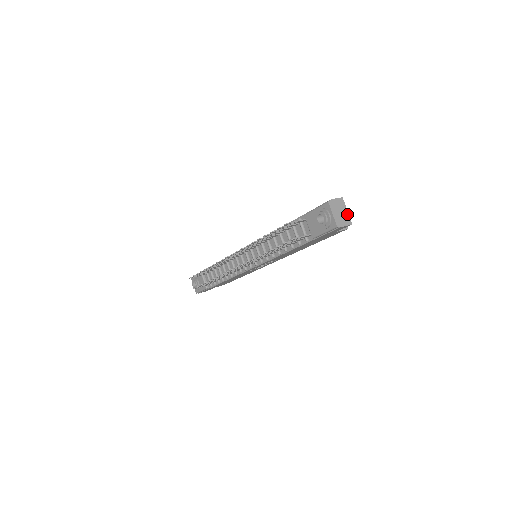
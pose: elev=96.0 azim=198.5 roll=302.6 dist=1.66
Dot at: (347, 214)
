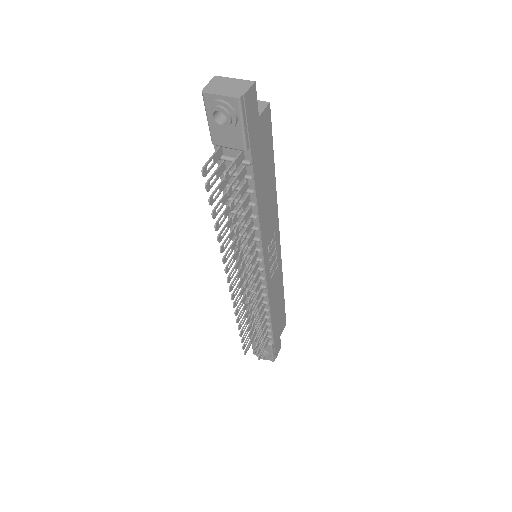
Dot at: (238, 81)
